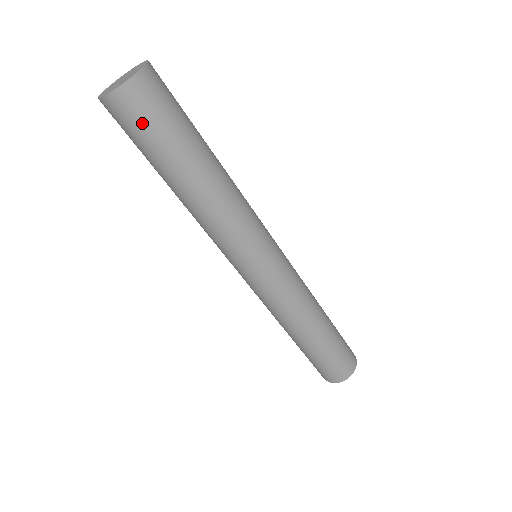
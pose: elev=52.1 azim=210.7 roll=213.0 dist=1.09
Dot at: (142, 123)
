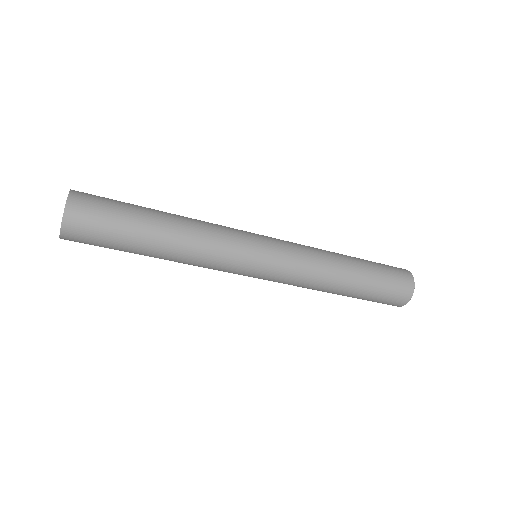
Dot at: (92, 244)
